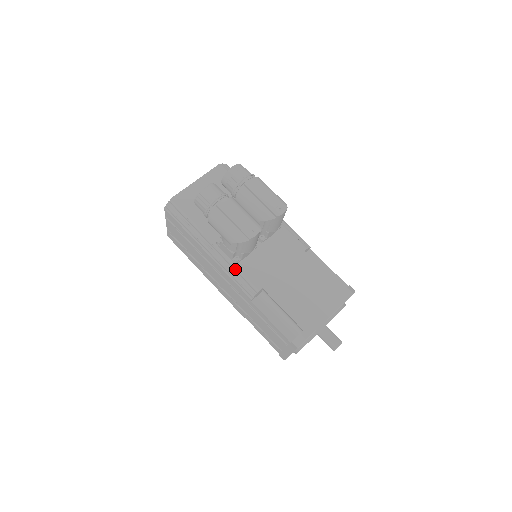
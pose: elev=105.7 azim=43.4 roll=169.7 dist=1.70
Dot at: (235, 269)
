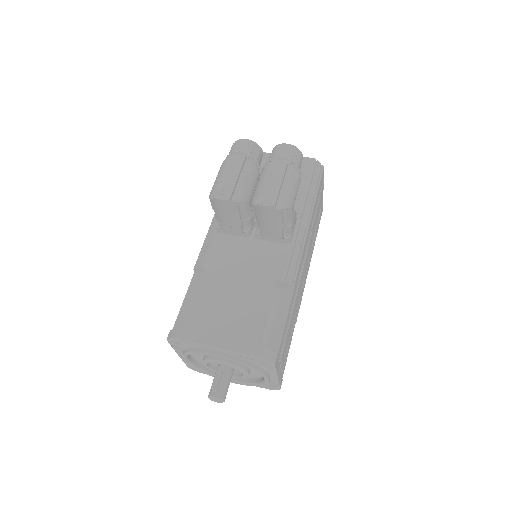
Dot at: (213, 236)
